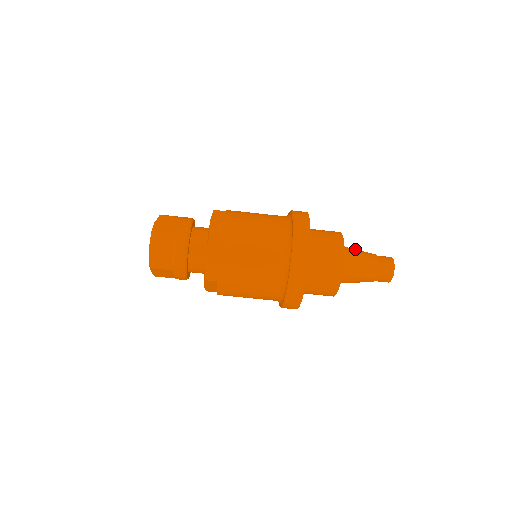
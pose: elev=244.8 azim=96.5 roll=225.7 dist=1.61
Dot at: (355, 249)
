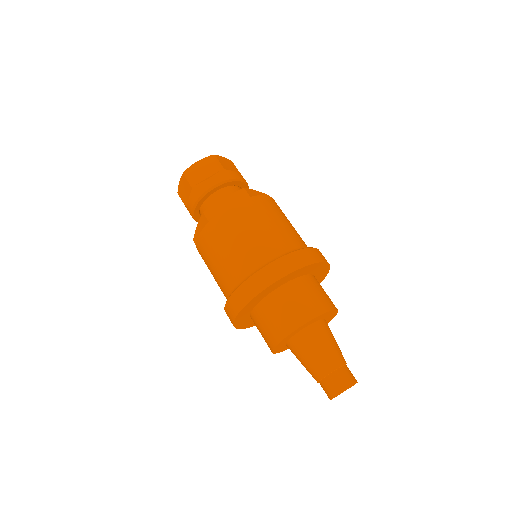
Dot at: occluded
